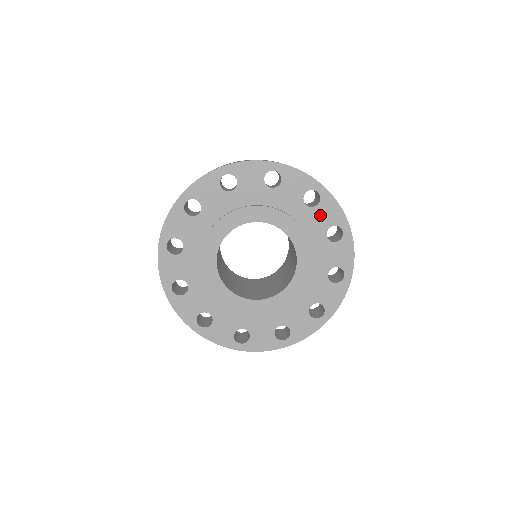
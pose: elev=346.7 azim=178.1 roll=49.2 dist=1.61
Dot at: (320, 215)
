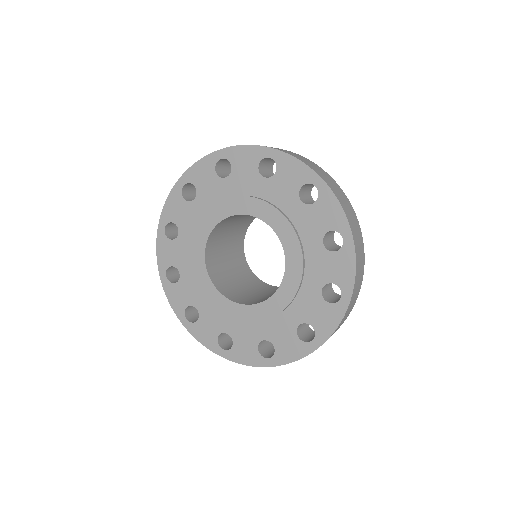
Dot at: (330, 263)
